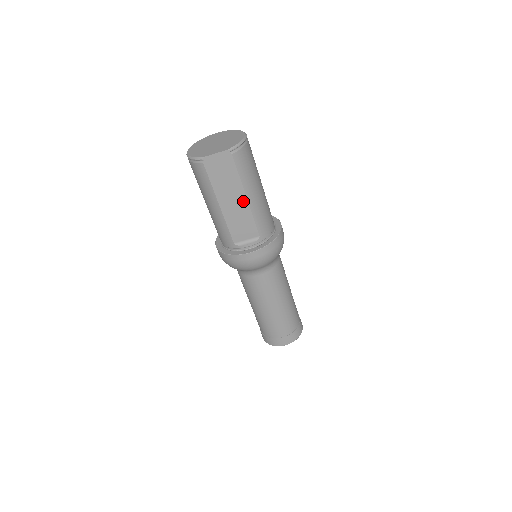
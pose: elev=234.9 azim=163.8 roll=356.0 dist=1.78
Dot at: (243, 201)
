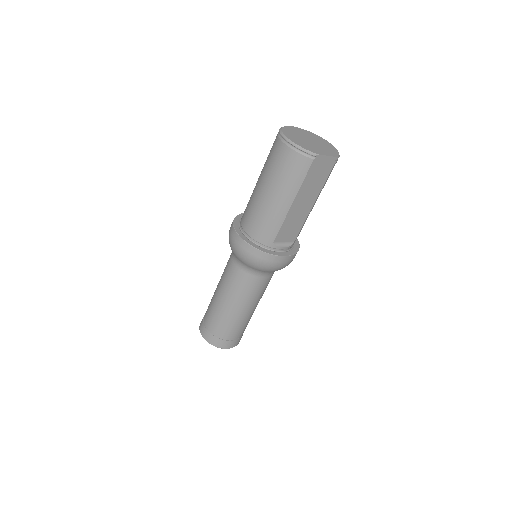
Dot at: (309, 206)
